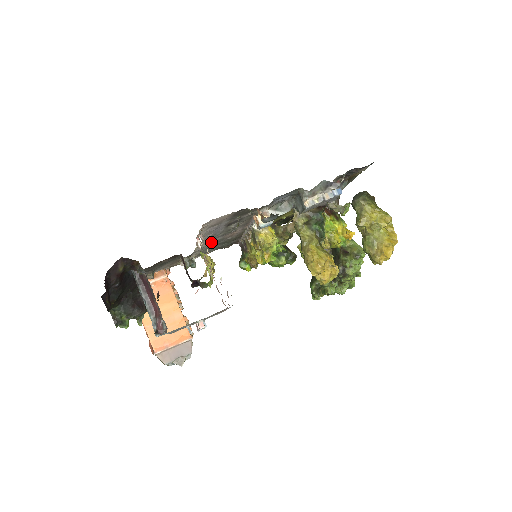
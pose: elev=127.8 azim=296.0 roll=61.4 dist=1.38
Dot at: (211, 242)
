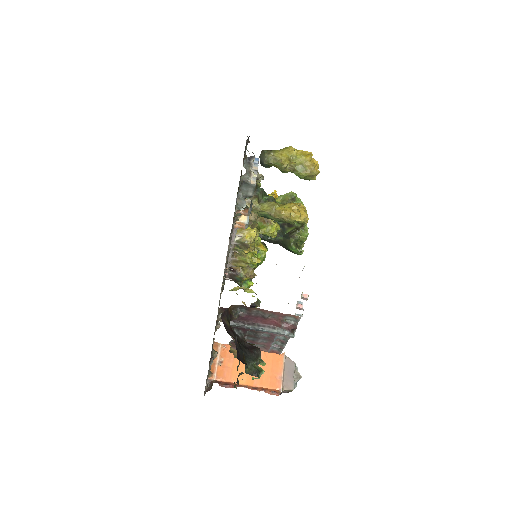
Dot at: occluded
